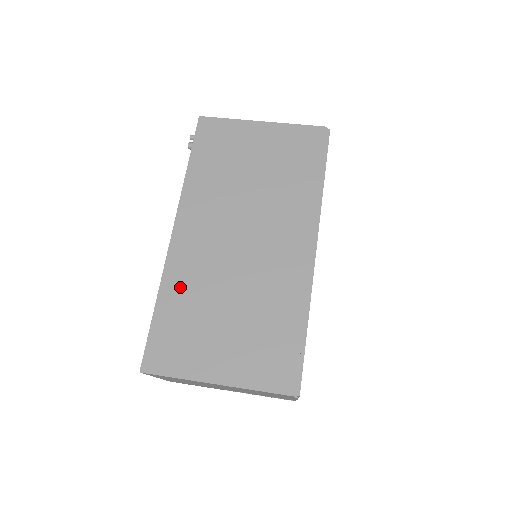
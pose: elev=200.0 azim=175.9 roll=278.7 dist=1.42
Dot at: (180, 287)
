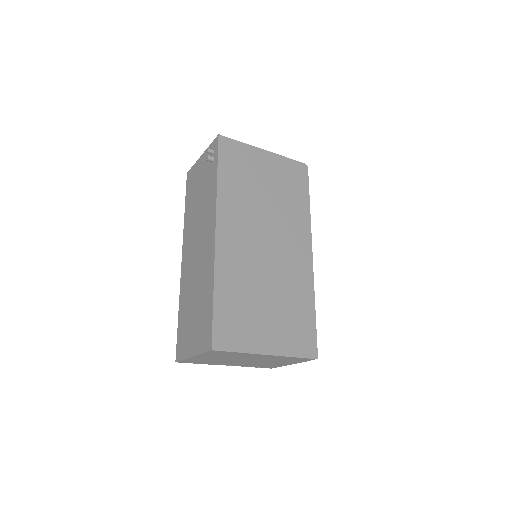
Dot at: (230, 280)
